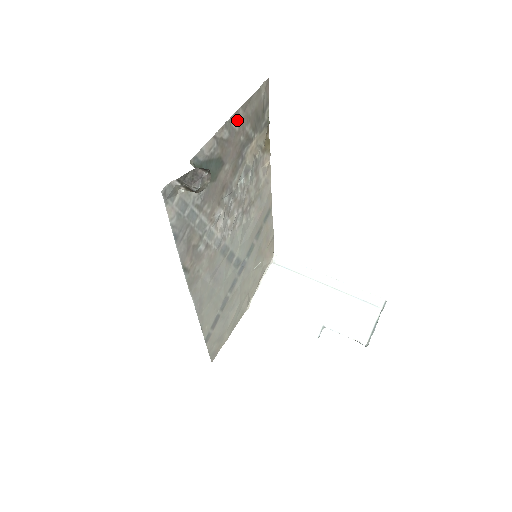
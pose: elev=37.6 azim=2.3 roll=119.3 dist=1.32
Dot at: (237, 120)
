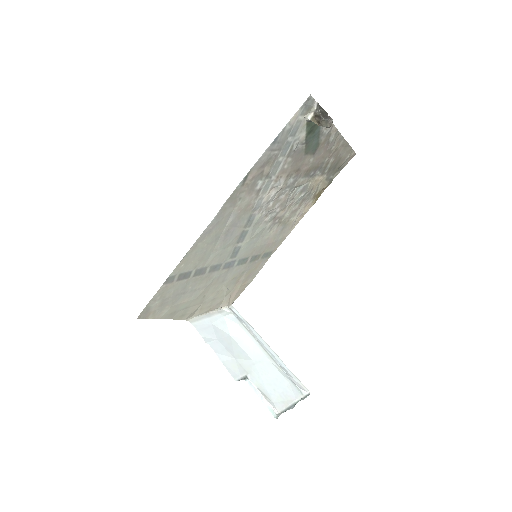
Dot at: (337, 143)
